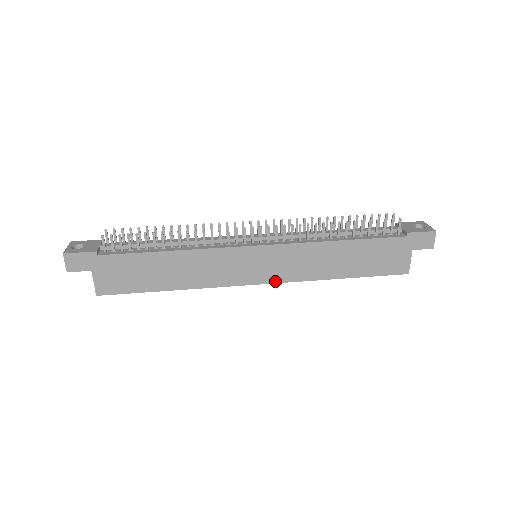
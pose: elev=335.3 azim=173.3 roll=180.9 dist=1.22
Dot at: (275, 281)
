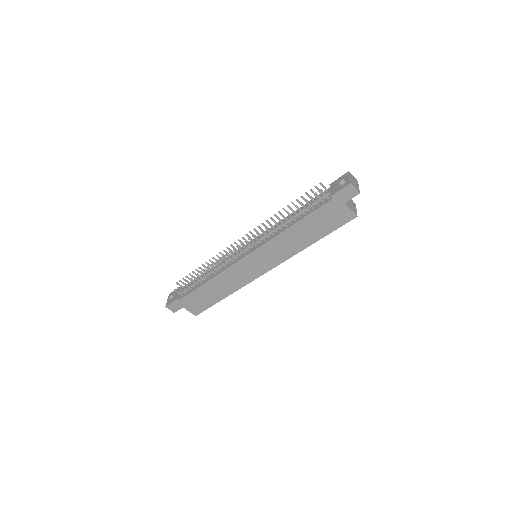
Dot at: (274, 266)
